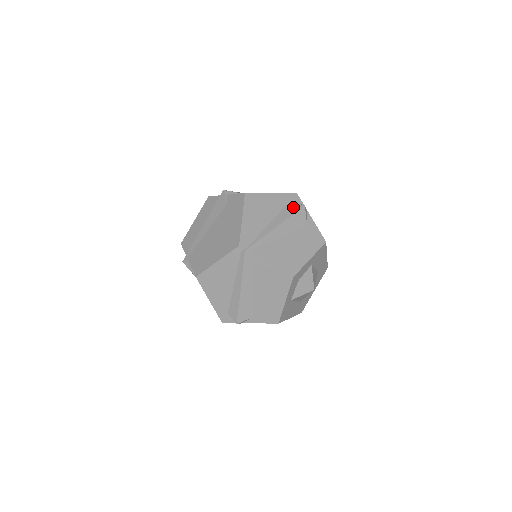
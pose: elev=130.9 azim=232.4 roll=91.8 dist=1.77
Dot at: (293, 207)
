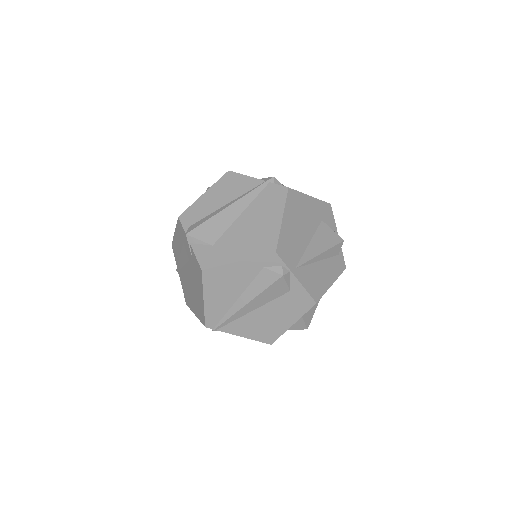
Dot at: (268, 277)
